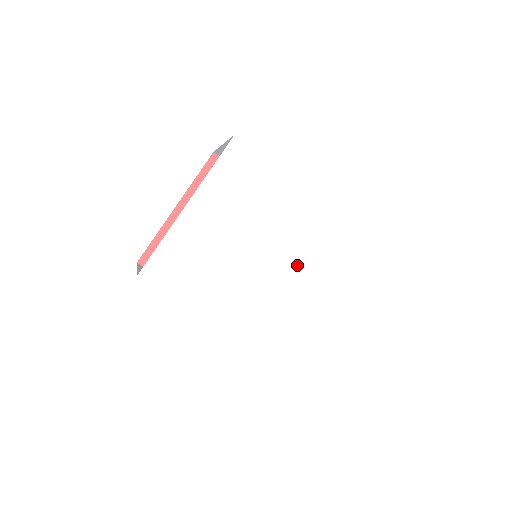
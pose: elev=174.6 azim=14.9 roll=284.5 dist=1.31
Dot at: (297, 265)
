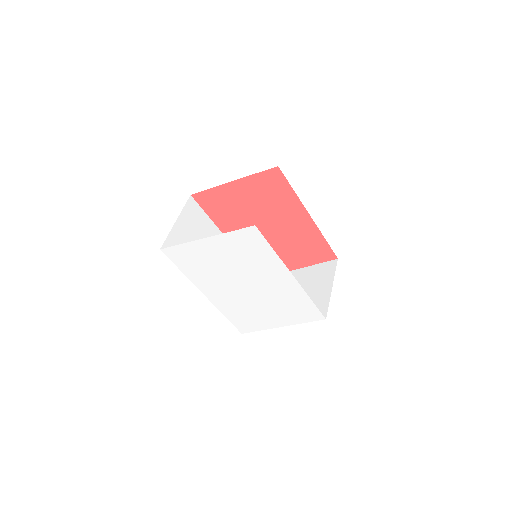
Dot at: (260, 296)
